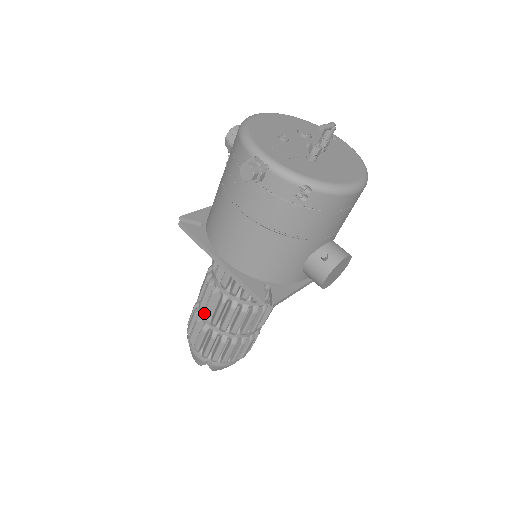
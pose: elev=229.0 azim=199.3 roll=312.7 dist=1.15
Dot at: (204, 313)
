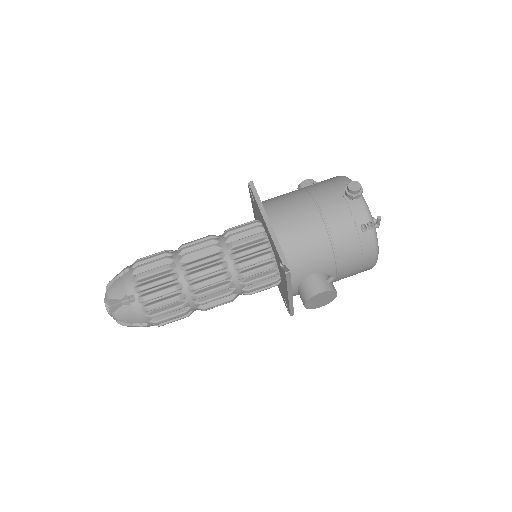
Dot at: (186, 254)
